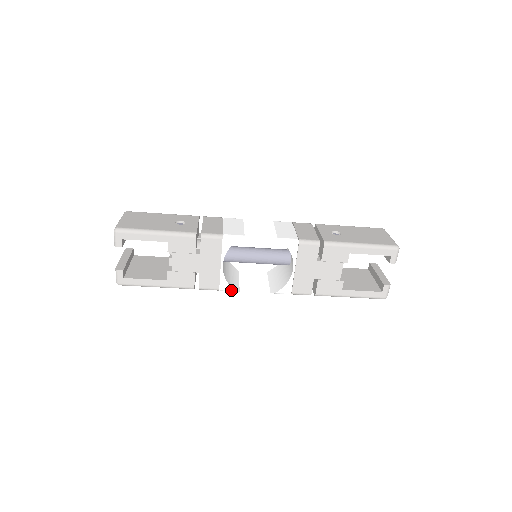
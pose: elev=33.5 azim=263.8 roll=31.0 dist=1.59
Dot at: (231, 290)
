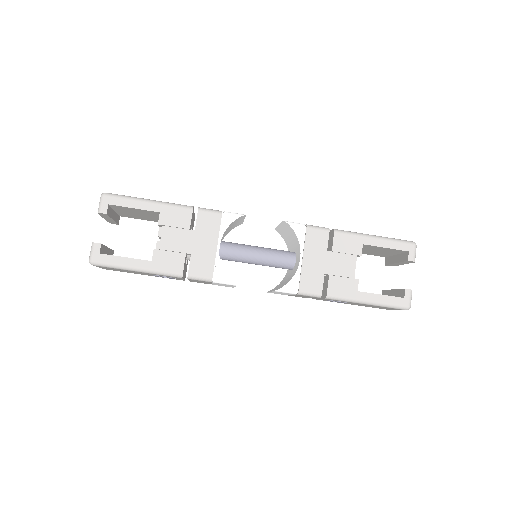
Dot at: (226, 281)
